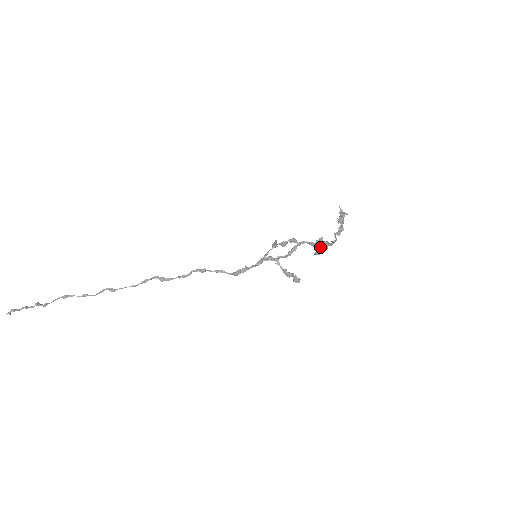
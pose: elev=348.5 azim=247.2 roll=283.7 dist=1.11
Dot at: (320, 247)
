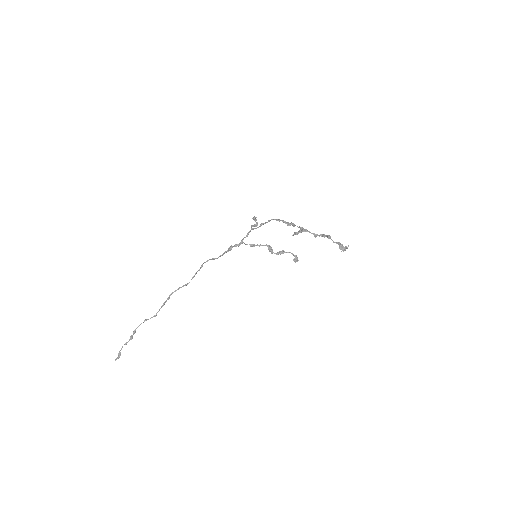
Dot at: (297, 232)
